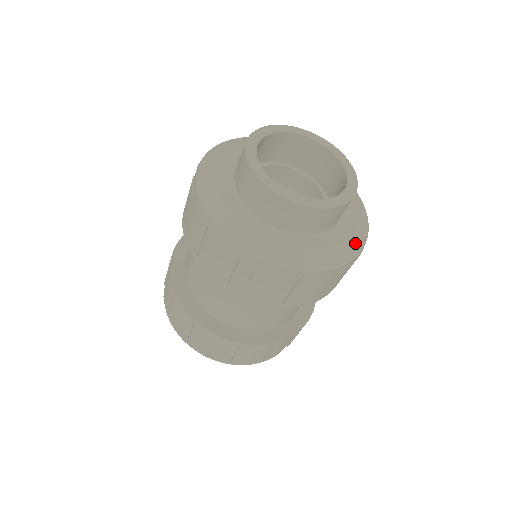
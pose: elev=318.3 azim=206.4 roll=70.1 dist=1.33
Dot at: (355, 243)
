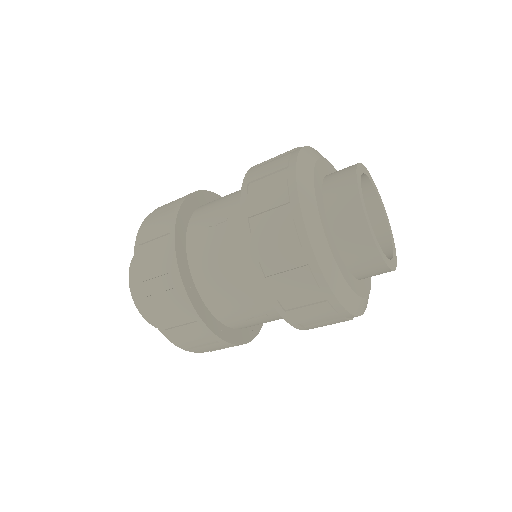
Dot at: occluded
